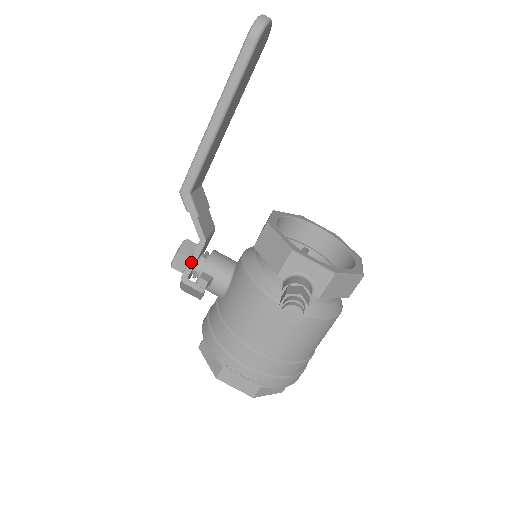
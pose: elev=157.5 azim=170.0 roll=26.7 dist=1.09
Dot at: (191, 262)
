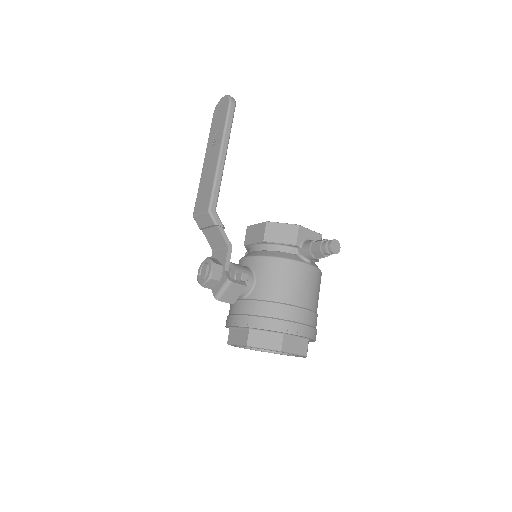
Dot at: (226, 268)
